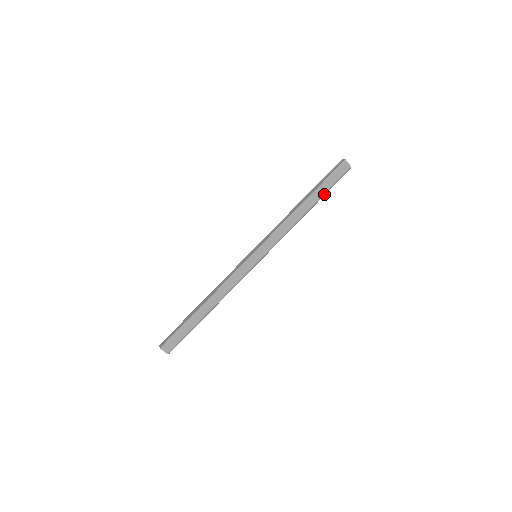
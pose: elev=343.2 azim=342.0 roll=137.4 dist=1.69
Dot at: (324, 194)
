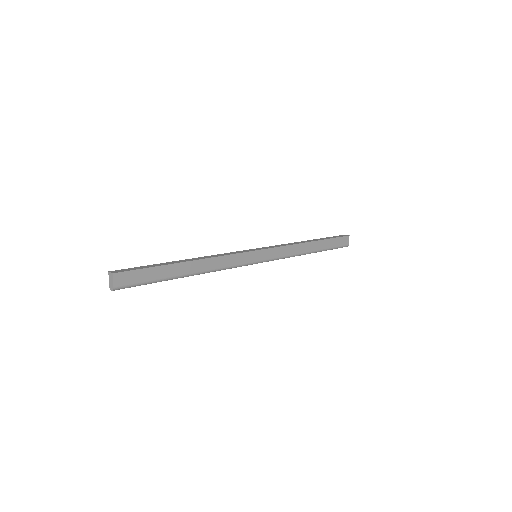
Dot at: (325, 249)
